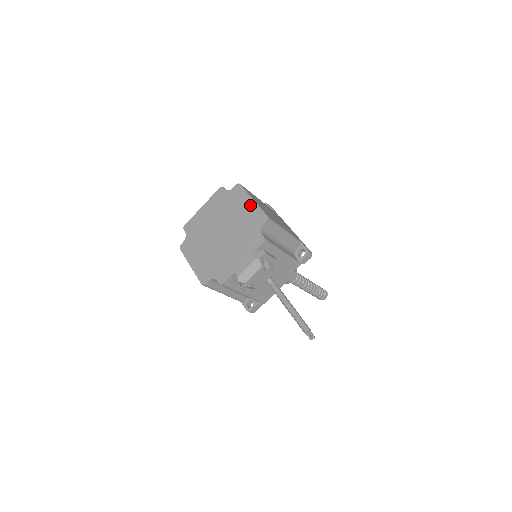
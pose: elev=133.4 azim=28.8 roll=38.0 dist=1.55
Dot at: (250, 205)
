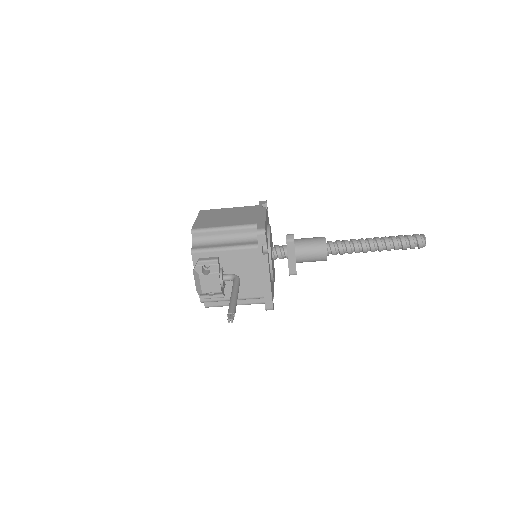
Dot at: occluded
